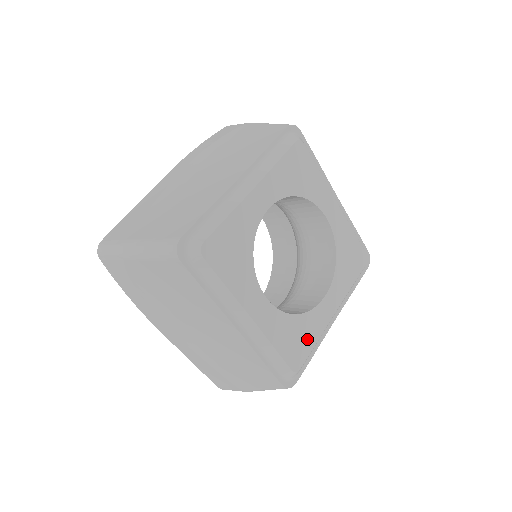
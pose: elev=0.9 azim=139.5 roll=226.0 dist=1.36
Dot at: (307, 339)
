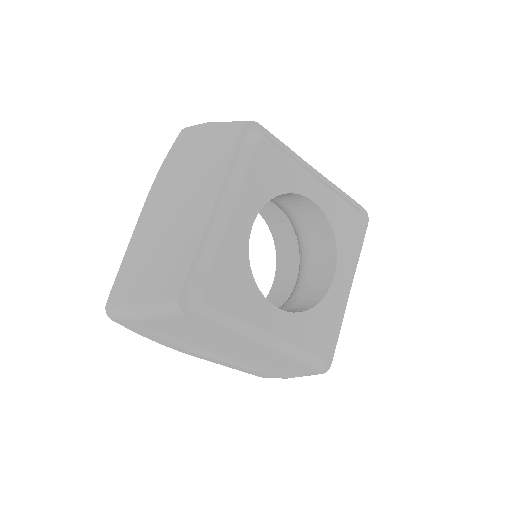
Dot at: (329, 324)
